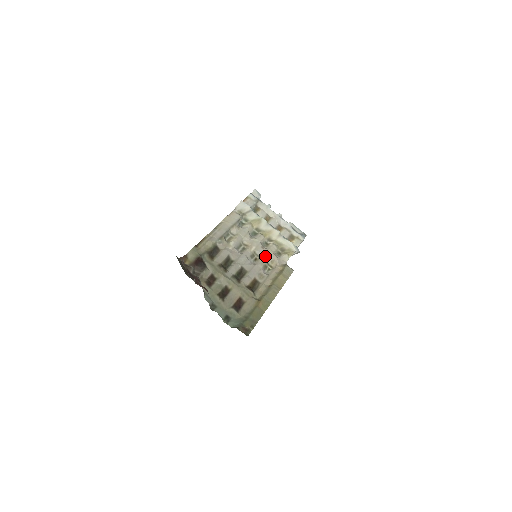
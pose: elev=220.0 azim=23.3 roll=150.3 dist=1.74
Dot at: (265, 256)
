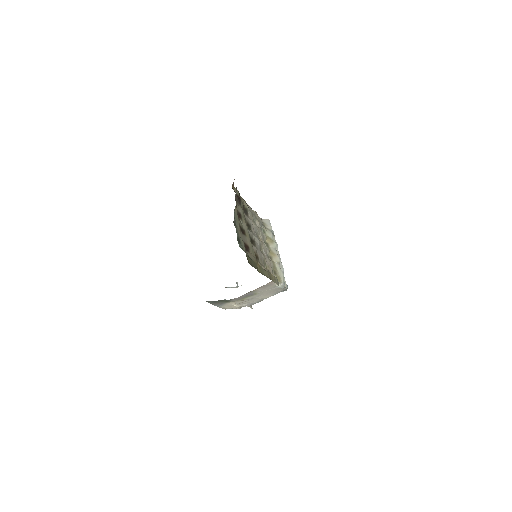
Dot at: (267, 258)
